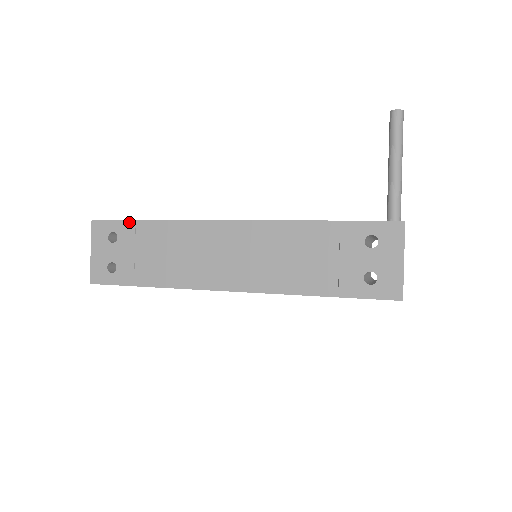
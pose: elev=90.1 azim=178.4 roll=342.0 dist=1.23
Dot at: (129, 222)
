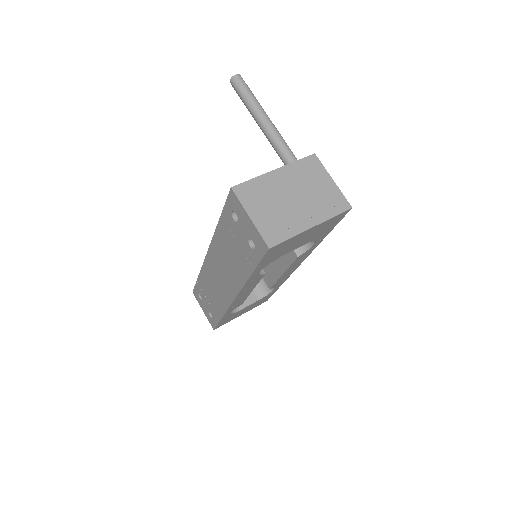
Dot at: (196, 284)
